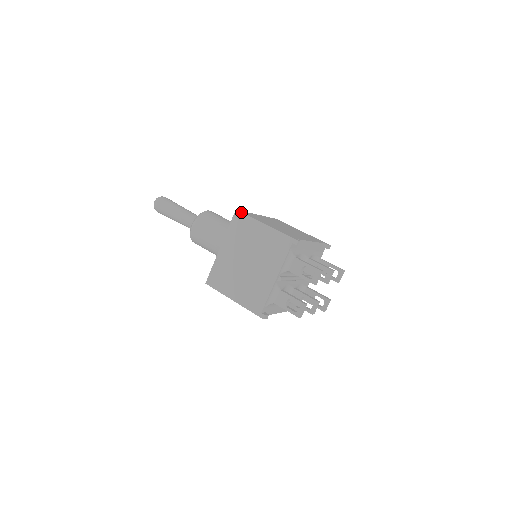
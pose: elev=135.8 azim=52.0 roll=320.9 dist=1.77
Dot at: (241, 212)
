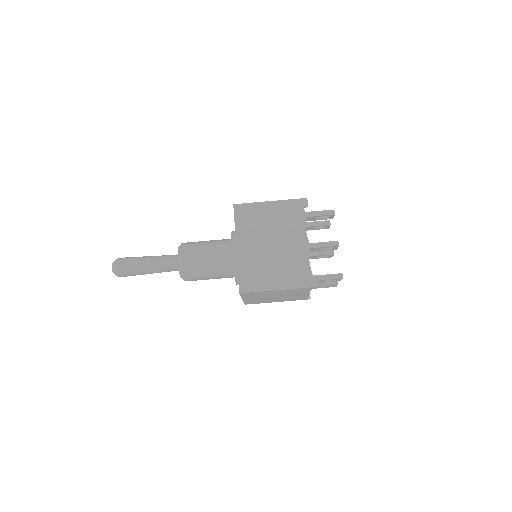
Dot at: (247, 293)
